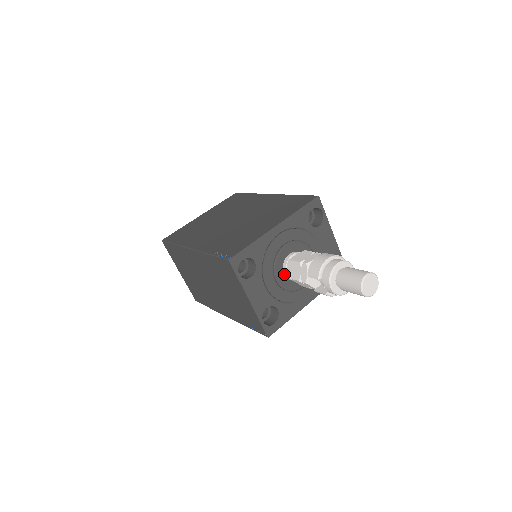
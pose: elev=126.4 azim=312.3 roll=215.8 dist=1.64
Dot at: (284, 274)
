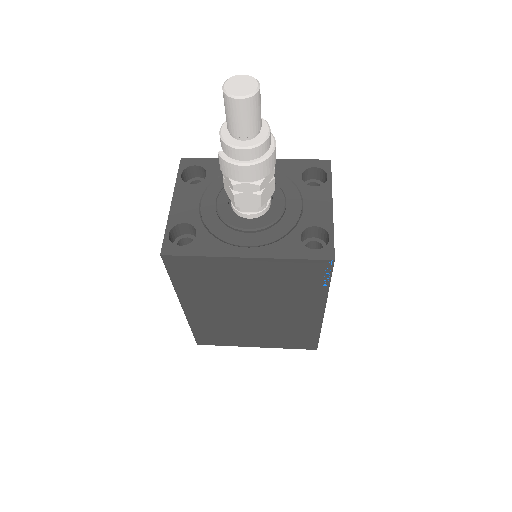
Dot at: occluded
